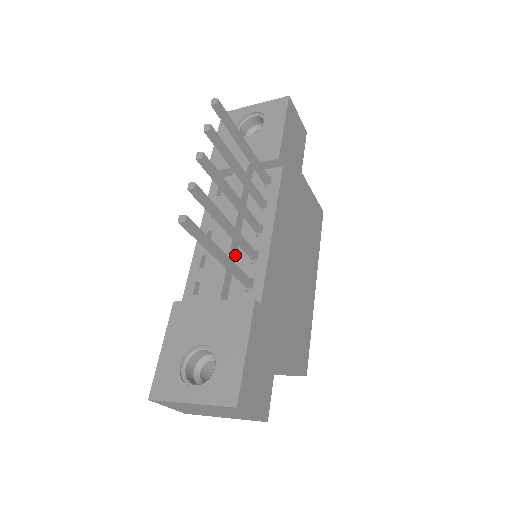
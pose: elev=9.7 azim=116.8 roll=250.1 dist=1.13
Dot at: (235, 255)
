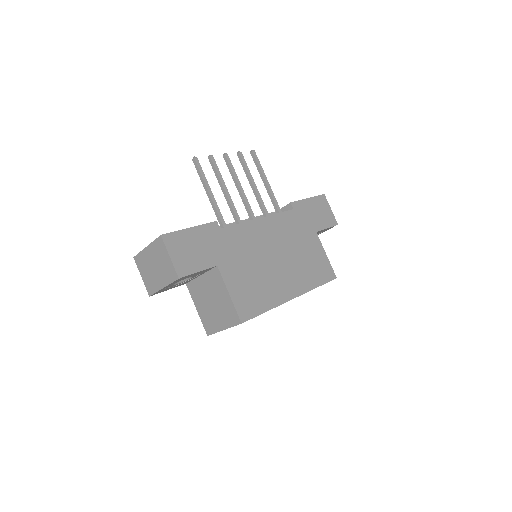
Dot at: occluded
